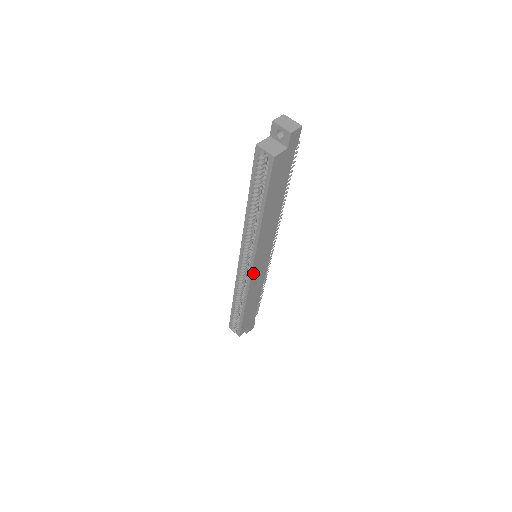
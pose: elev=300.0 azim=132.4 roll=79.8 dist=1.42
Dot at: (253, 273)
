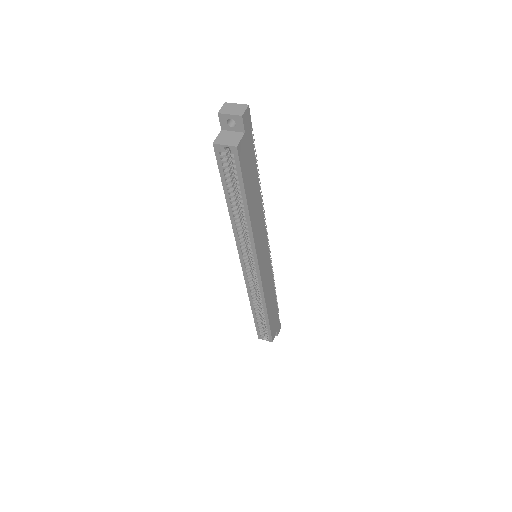
Dot at: (261, 273)
